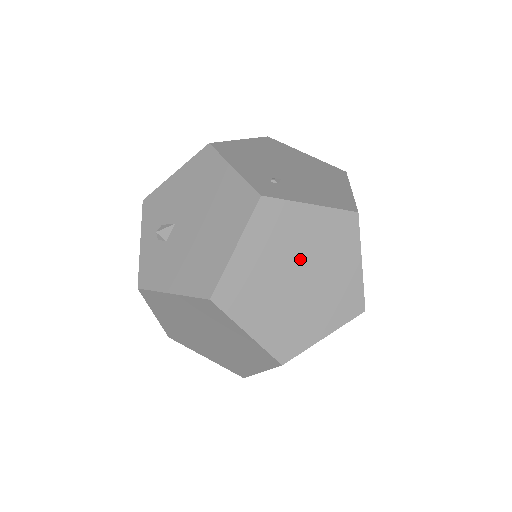
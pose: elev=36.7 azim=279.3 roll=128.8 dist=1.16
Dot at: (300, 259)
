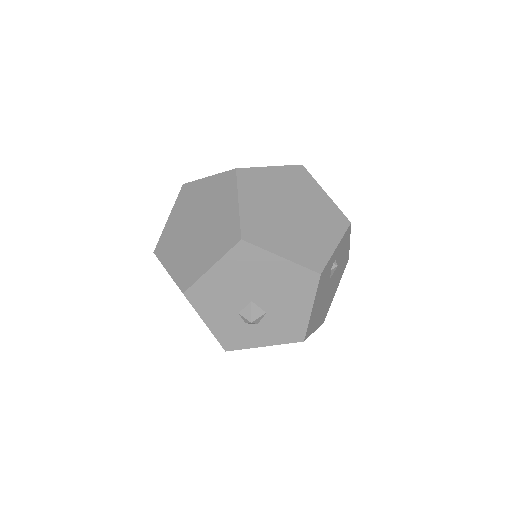
Dot at: (199, 213)
